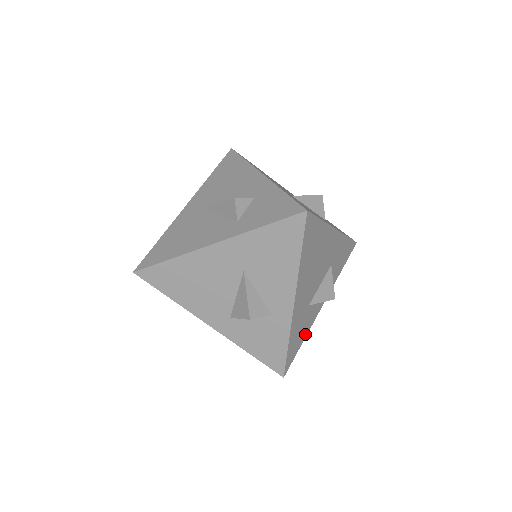
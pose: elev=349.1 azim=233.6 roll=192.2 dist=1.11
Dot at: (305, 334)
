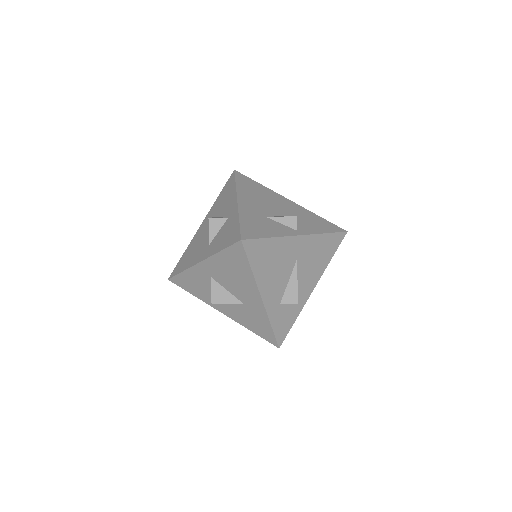
Dot at: (272, 235)
